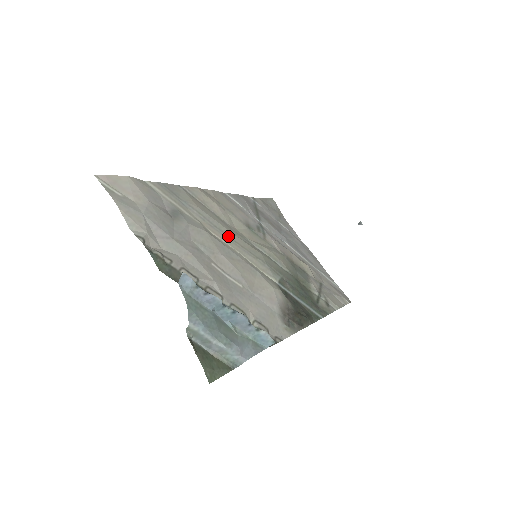
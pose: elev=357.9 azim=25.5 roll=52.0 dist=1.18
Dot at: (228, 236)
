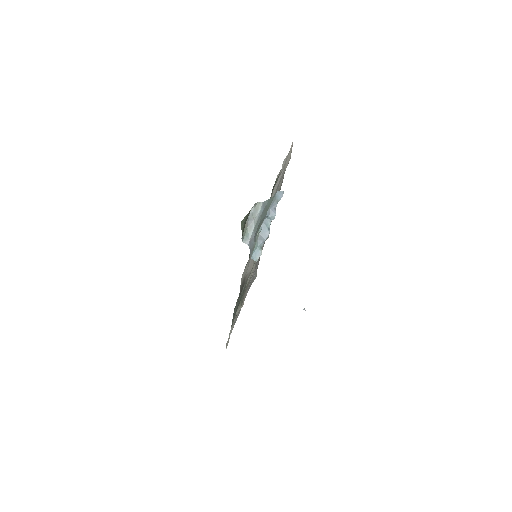
Dot at: occluded
